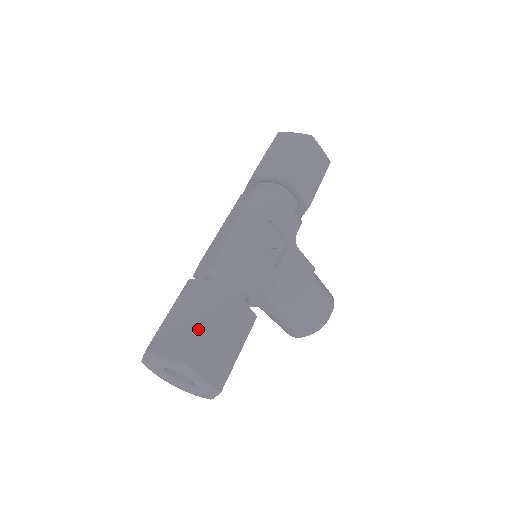
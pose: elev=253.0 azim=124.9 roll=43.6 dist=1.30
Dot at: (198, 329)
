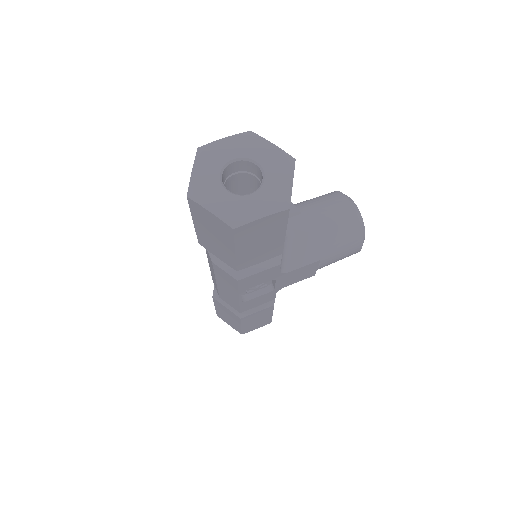
Dot at: (236, 325)
